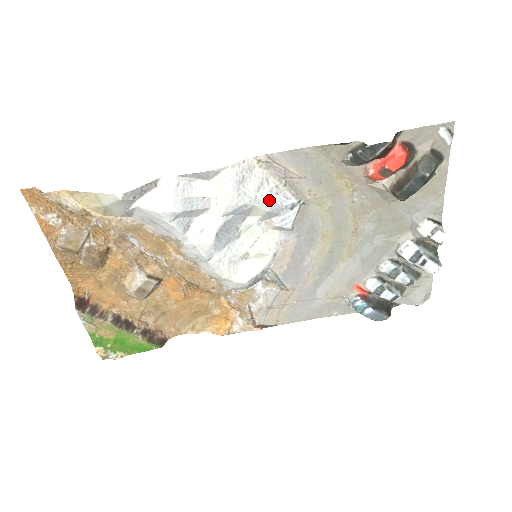
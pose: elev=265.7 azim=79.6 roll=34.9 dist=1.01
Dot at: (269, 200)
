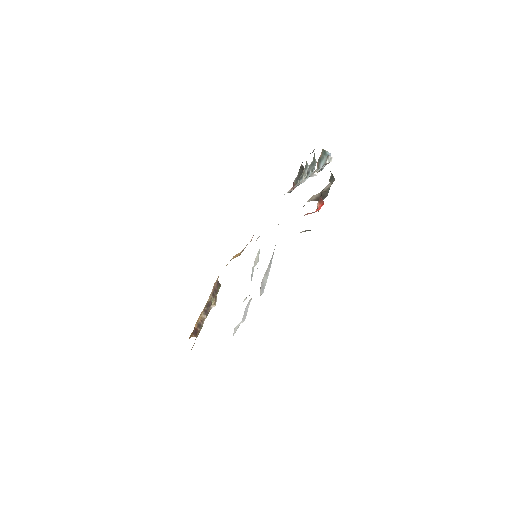
Dot at: occluded
